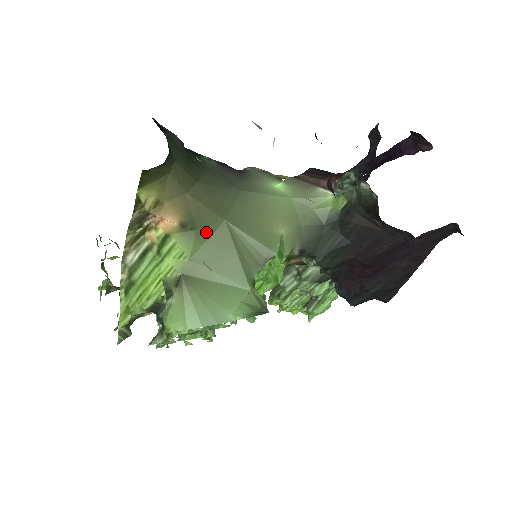
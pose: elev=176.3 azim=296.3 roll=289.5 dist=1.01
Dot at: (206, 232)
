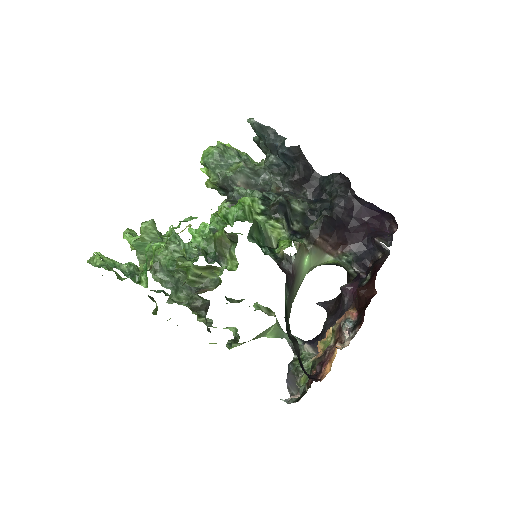
Dot at: occluded
